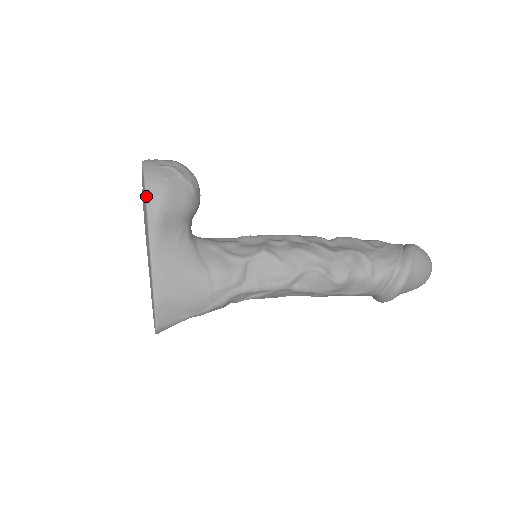
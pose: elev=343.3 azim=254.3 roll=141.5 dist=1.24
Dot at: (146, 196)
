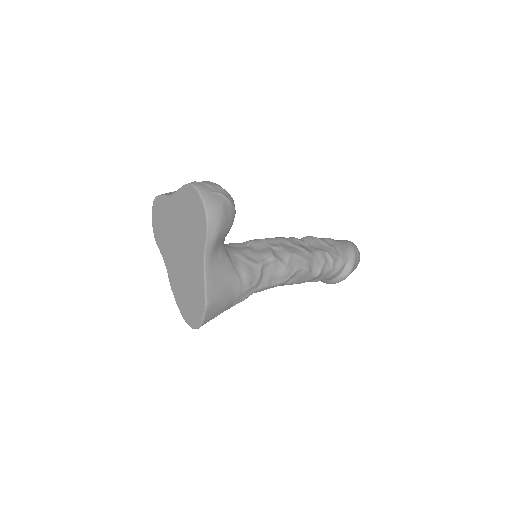
Dot at: (207, 222)
